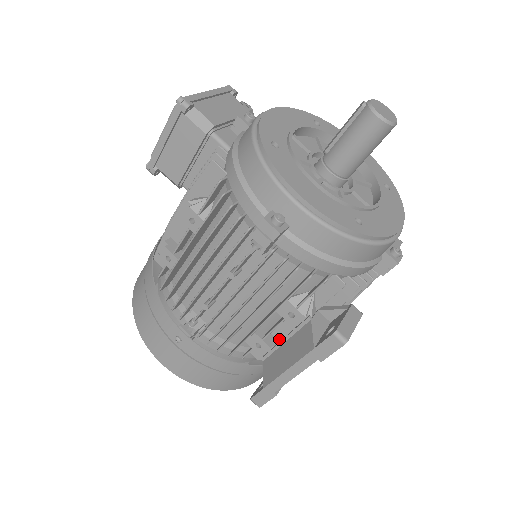
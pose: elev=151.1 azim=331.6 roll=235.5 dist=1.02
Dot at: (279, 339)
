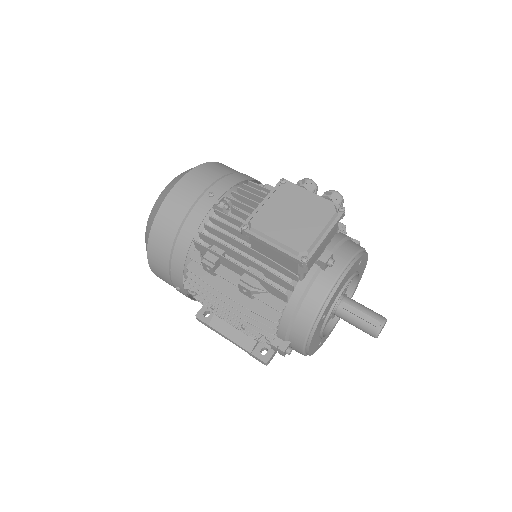
Dot at: occluded
